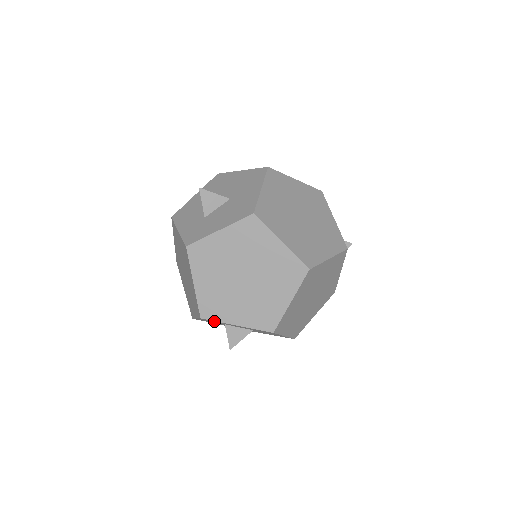
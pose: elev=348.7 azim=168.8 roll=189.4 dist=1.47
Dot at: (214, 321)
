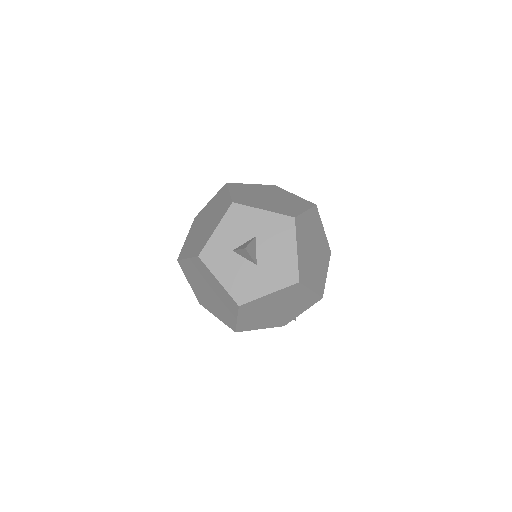
Dot at: occluded
